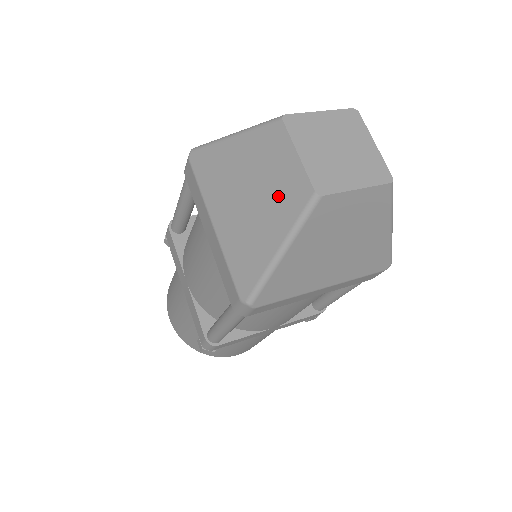
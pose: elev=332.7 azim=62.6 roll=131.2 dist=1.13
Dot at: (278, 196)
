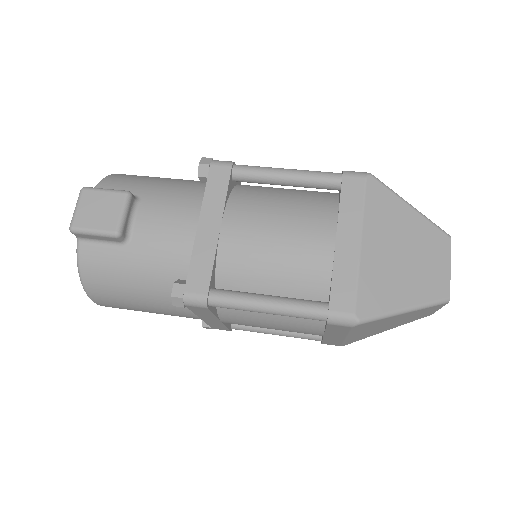
Dot at: (409, 320)
